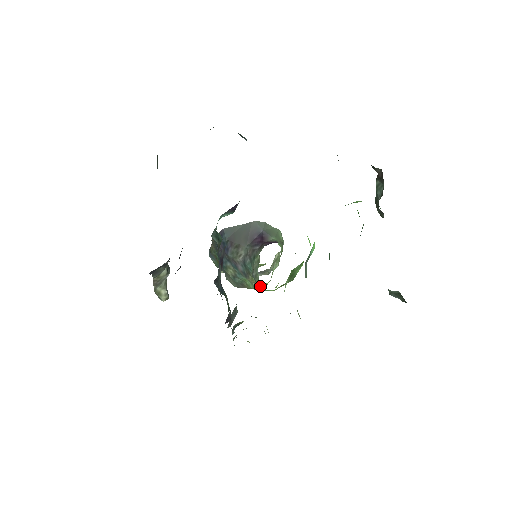
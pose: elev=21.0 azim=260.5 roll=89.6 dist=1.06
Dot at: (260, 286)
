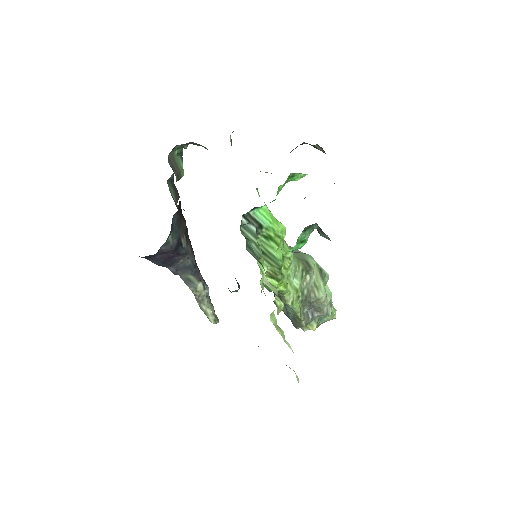
Dot at: occluded
